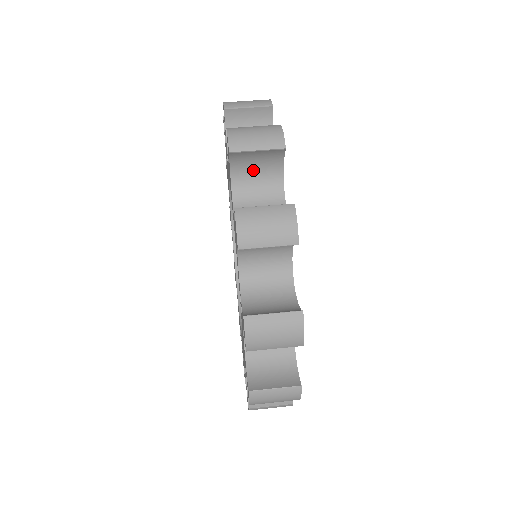
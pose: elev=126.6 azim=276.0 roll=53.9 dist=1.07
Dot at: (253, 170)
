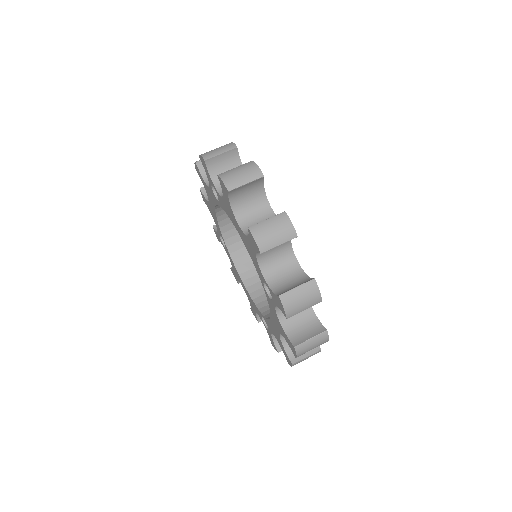
Dot at: (245, 197)
